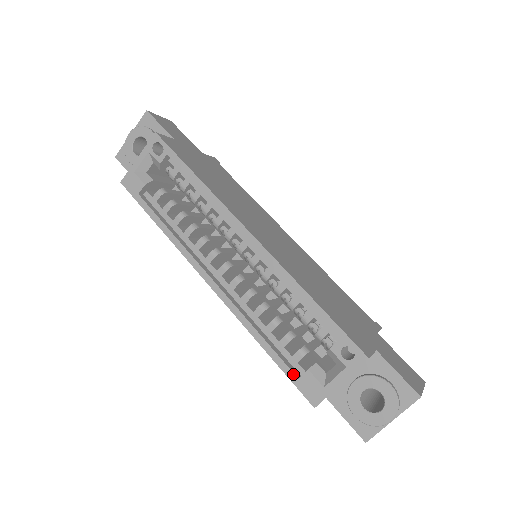
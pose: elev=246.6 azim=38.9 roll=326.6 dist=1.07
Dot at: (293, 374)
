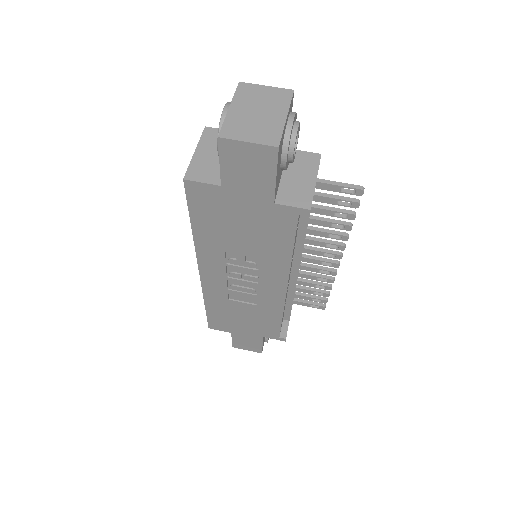
Dot at: occluded
